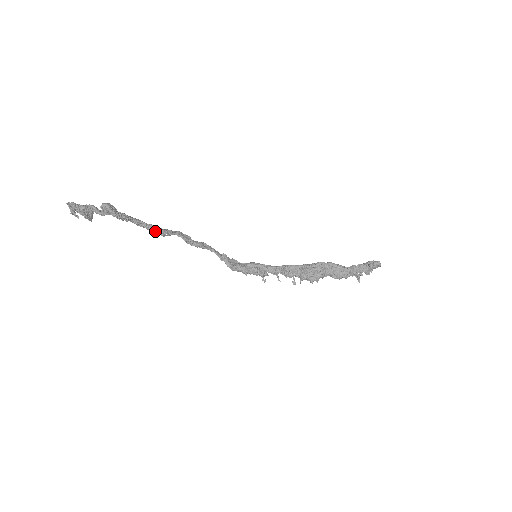
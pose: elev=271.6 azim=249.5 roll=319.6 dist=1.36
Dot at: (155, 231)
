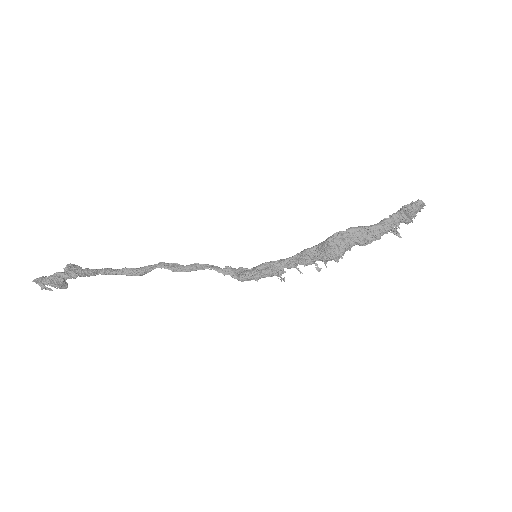
Dot at: (130, 274)
